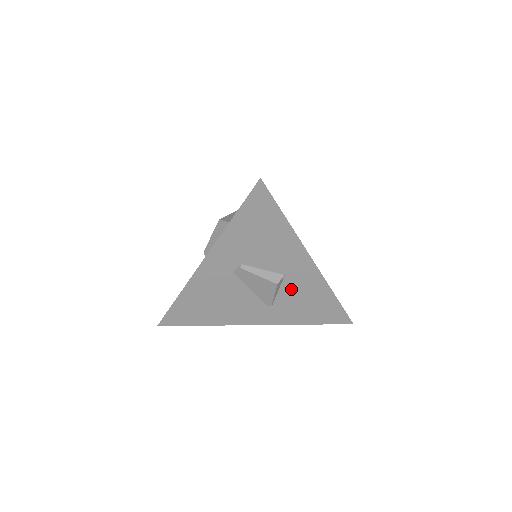
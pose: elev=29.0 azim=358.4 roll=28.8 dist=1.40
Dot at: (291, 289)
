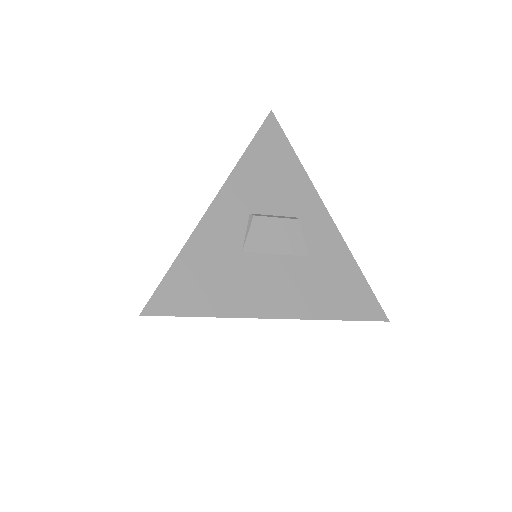
Dot at: occluded
